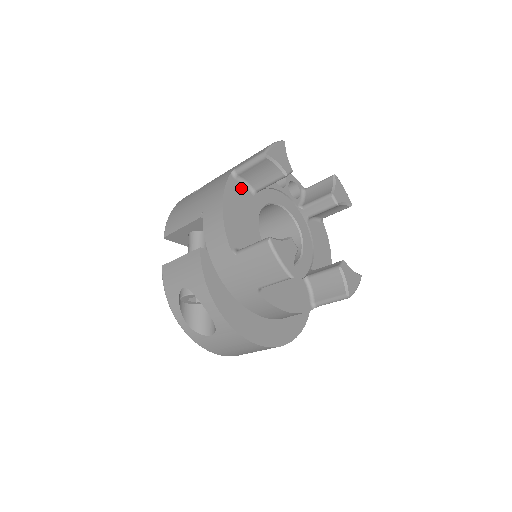
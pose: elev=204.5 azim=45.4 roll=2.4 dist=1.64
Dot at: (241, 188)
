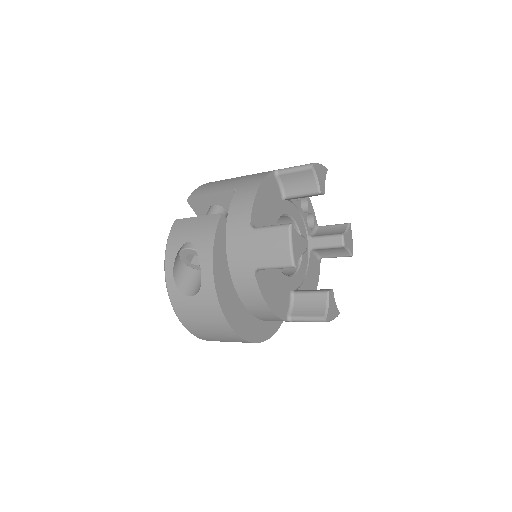
Dot at: (276, 187)
